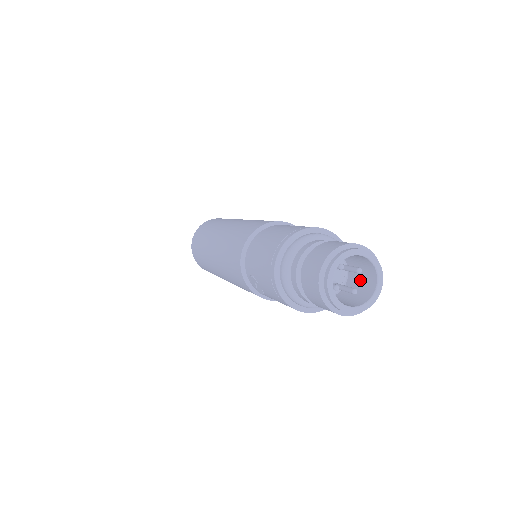
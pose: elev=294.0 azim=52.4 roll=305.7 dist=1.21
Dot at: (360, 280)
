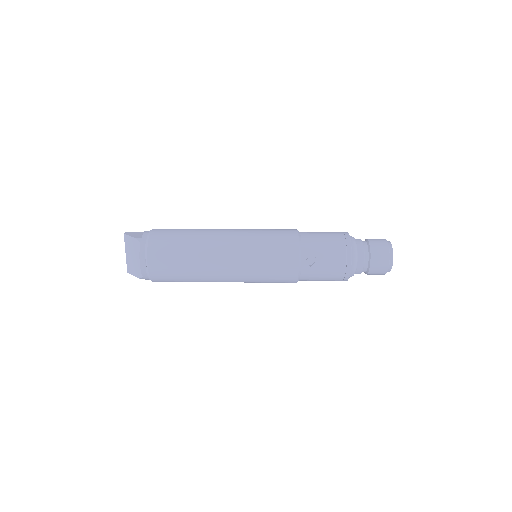
Dot at: occluded
